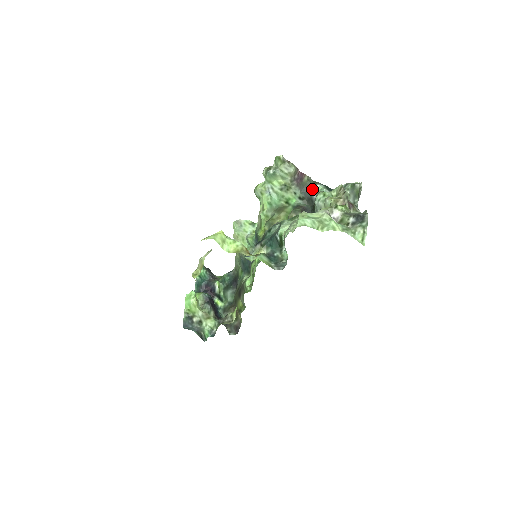
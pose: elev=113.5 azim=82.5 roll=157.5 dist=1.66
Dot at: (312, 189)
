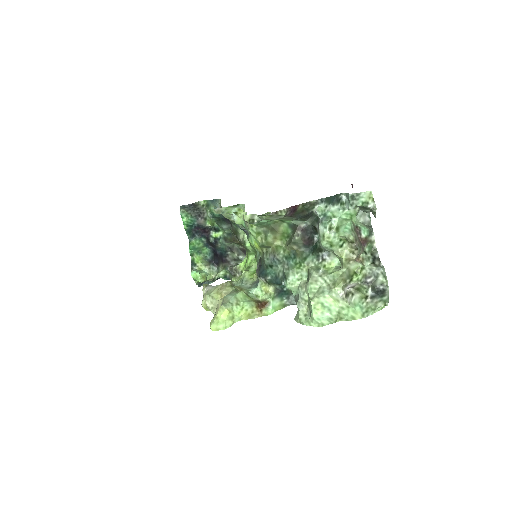
Dot at: occluded
